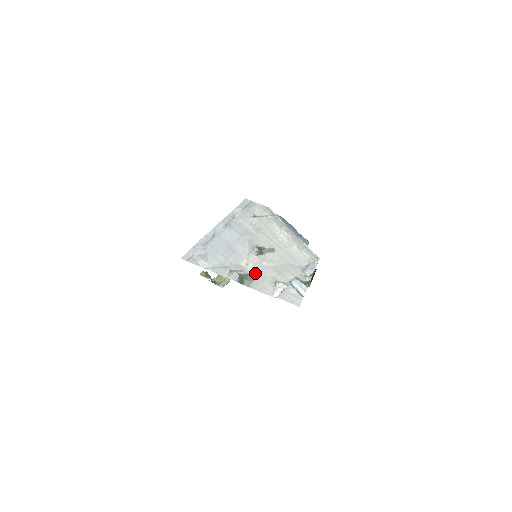
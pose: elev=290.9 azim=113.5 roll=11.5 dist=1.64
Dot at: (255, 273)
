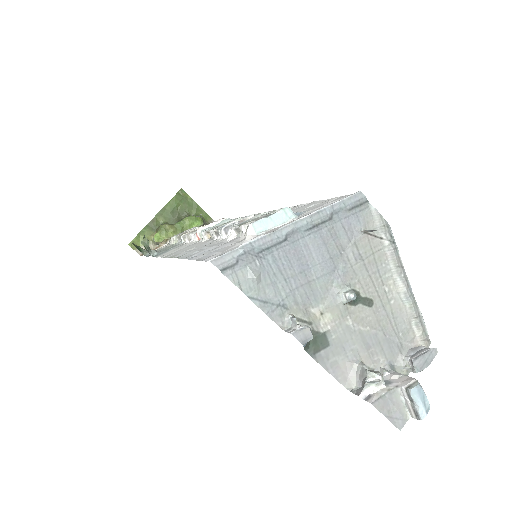
Dot at: (330, 335)
